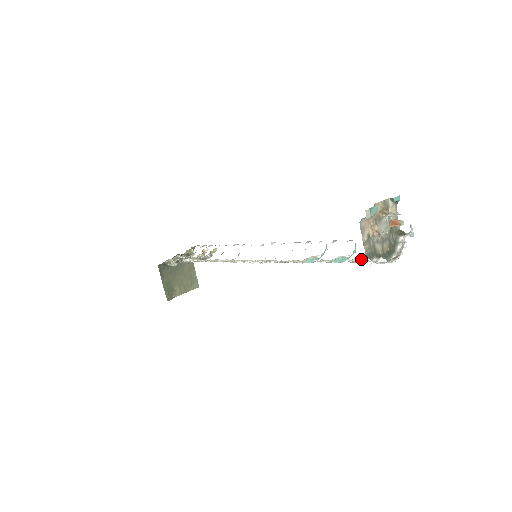
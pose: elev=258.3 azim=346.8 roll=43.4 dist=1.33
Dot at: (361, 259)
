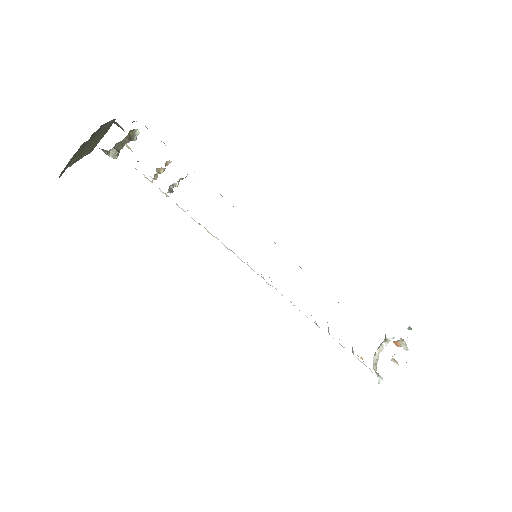
Dot at: occluded
